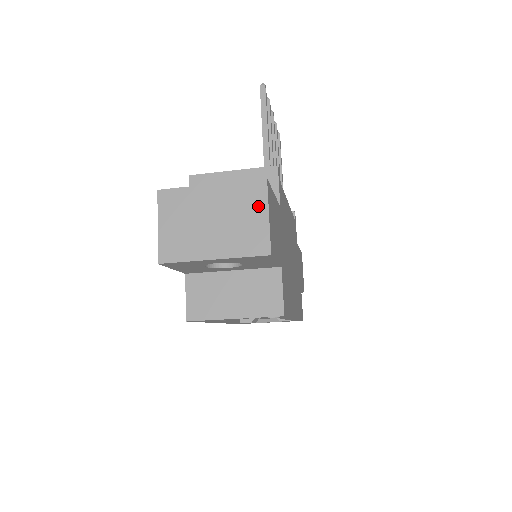
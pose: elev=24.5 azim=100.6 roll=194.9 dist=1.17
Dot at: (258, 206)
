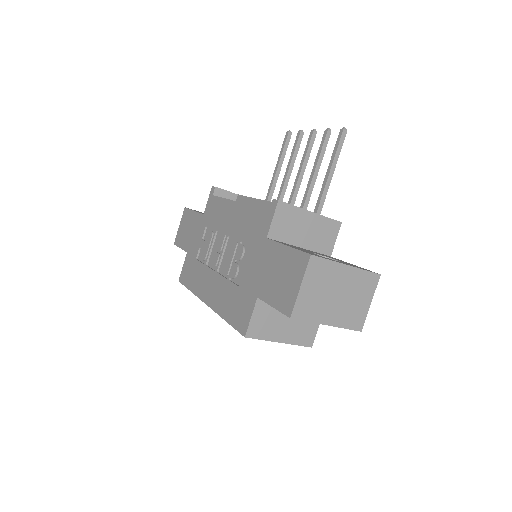
Dot at: (368, 294)
